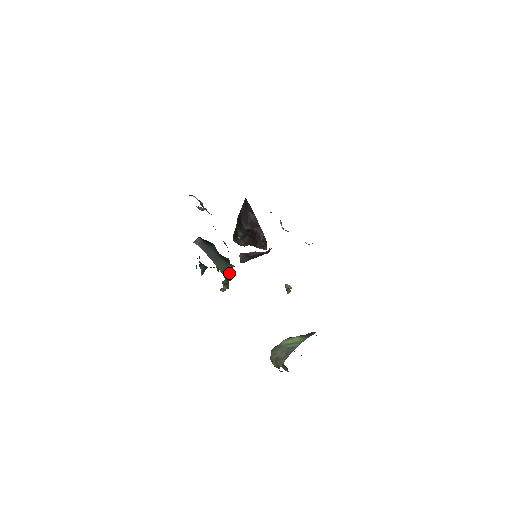
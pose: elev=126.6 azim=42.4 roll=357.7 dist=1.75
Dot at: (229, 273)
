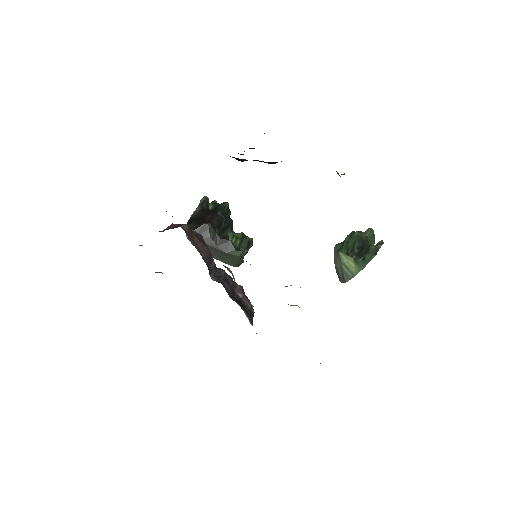
Dot at: (239, 263)
